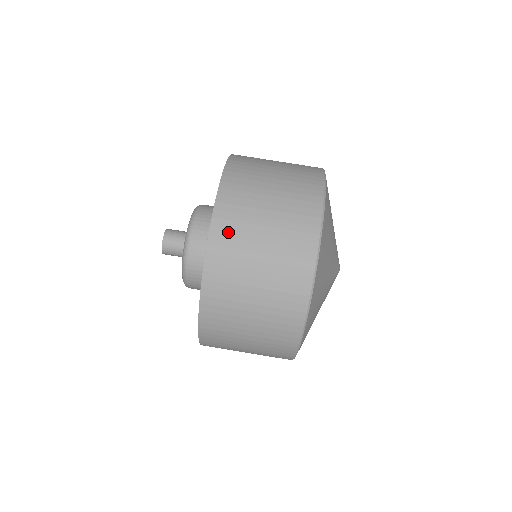
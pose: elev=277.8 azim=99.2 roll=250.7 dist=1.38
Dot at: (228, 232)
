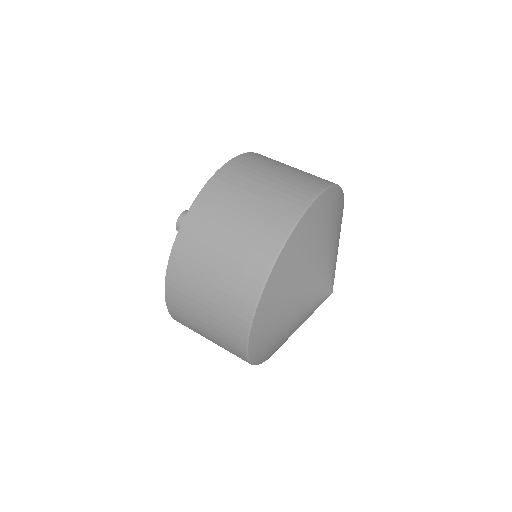
Dot at: (211, 203)
